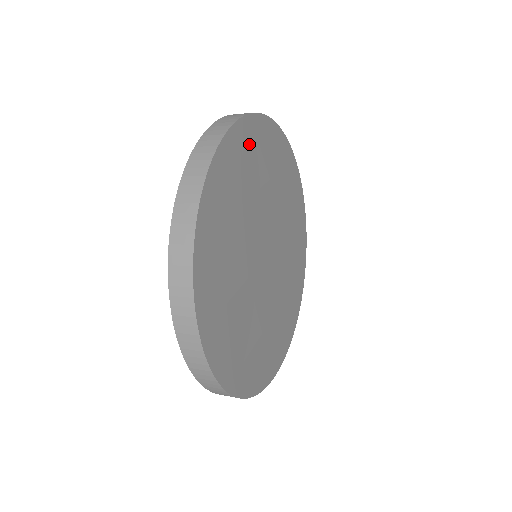
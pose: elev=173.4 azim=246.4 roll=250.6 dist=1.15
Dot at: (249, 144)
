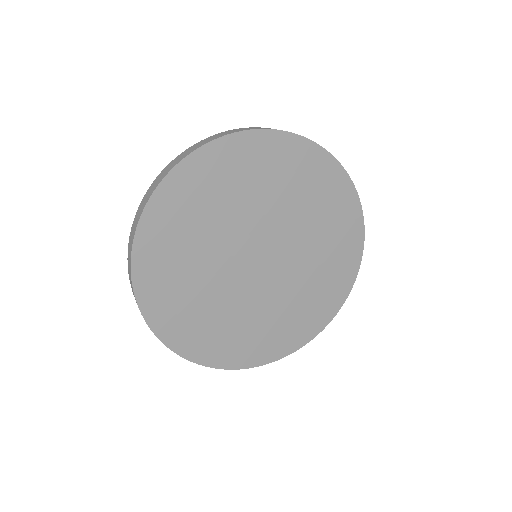
Dot at: (178, 202)
